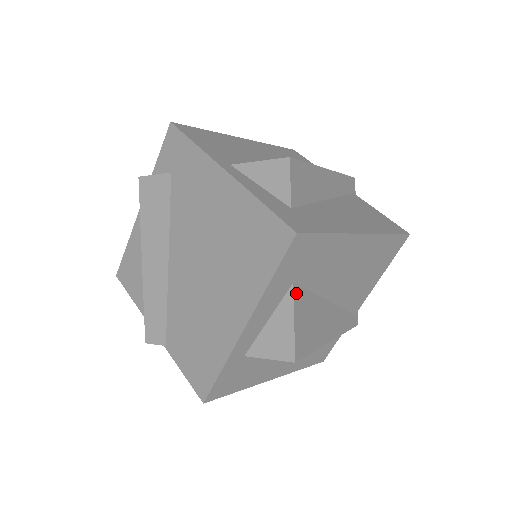
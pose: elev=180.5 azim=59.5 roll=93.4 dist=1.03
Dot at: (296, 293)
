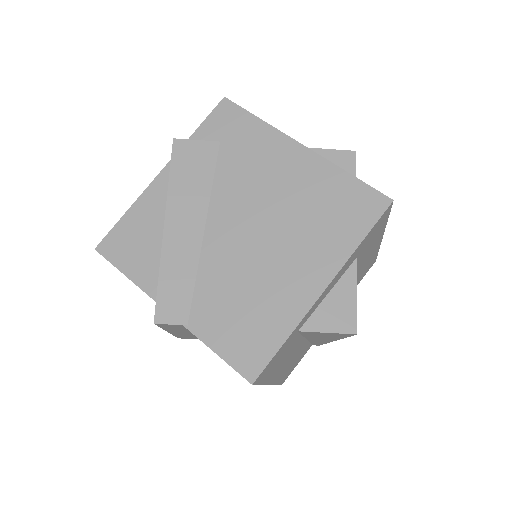
Dot at: (355, 269)
